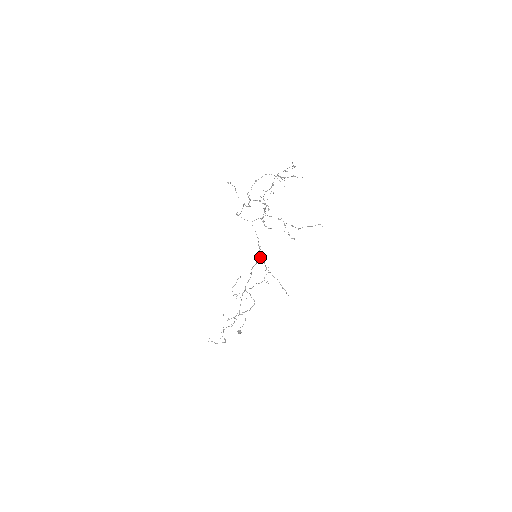
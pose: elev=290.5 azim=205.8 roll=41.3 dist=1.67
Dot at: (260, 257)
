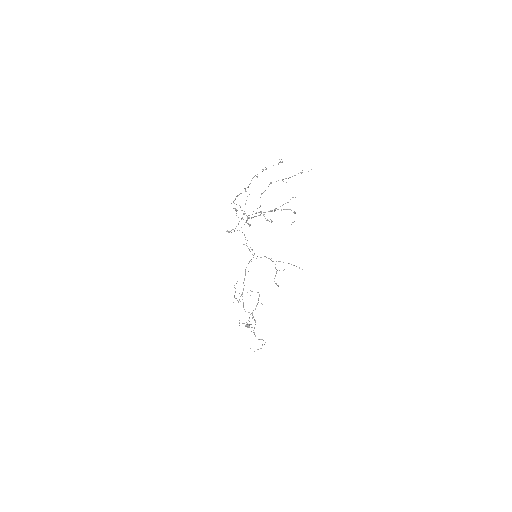
Dot at: (254, 254)
